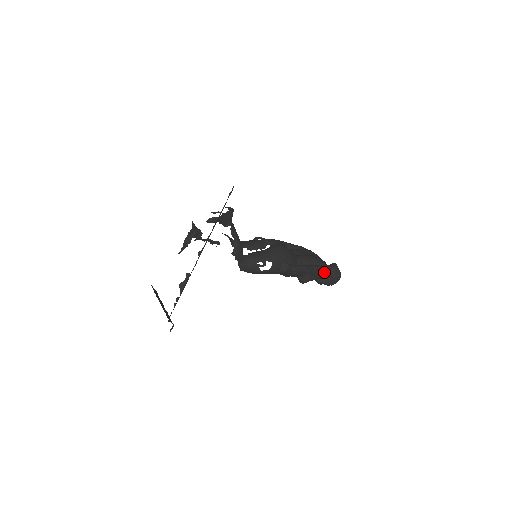
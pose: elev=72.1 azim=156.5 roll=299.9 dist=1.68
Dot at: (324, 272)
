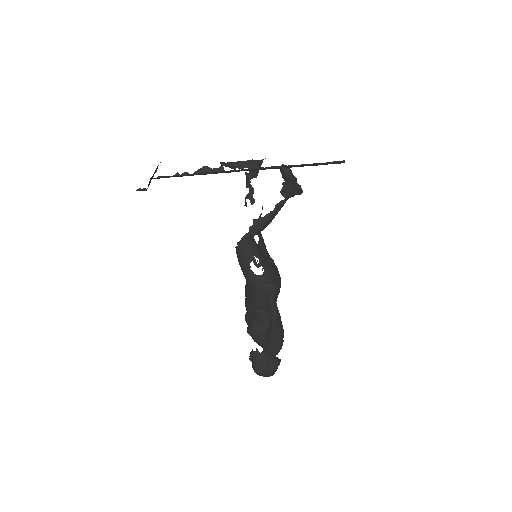
Dot at: (278, 343)
